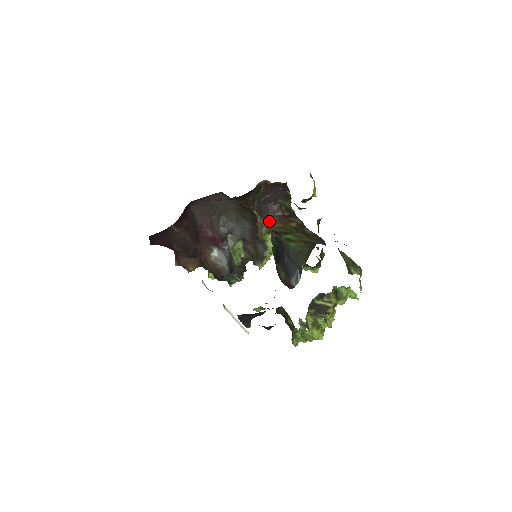
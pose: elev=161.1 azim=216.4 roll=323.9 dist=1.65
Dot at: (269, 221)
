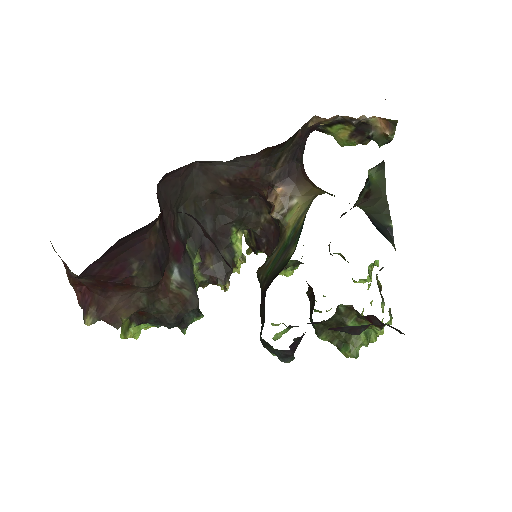
Dot at: (301, 186)
